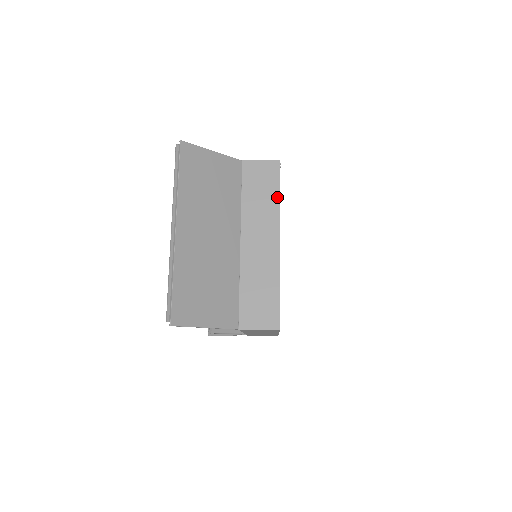
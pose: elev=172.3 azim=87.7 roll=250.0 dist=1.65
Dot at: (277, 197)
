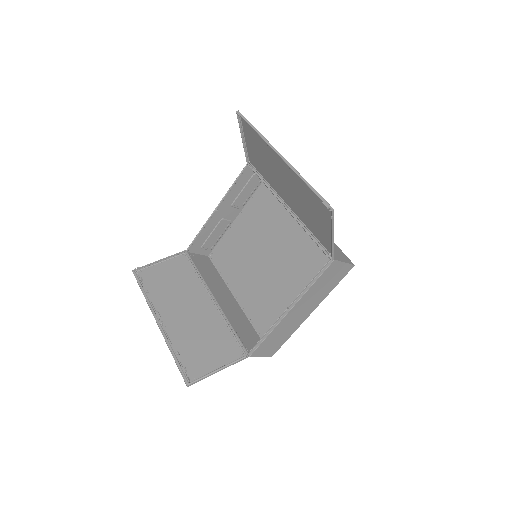
Dot at: occluded
